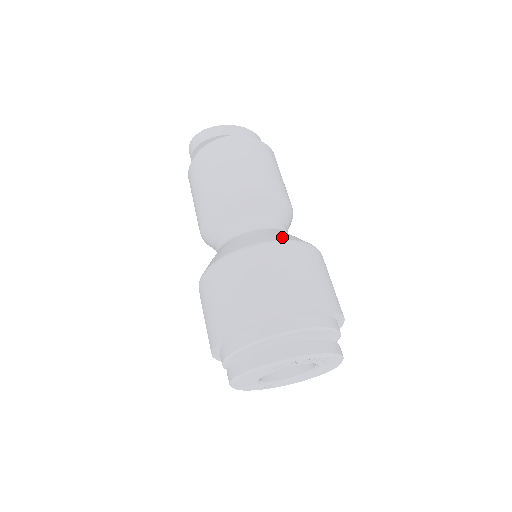
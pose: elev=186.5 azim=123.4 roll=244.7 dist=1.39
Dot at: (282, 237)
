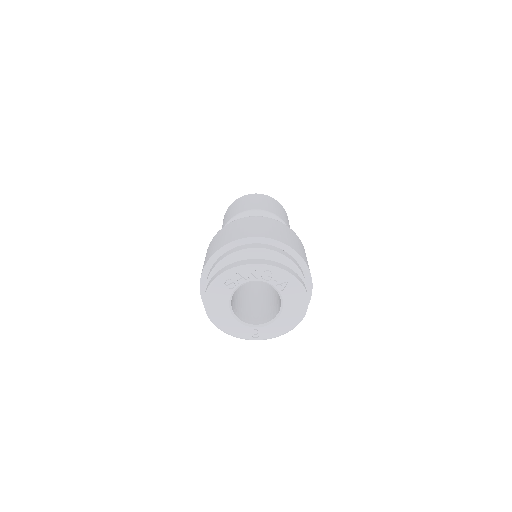
Dot at: occluded
